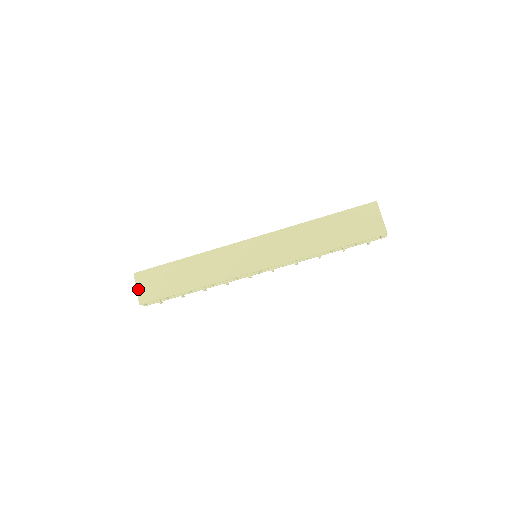
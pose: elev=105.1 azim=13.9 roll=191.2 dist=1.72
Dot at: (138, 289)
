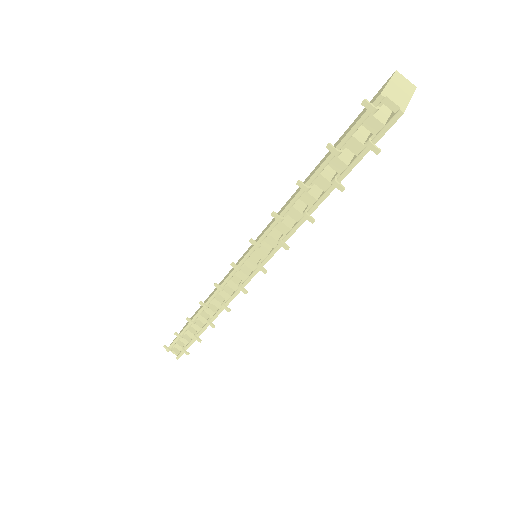
Dot at: occluded
